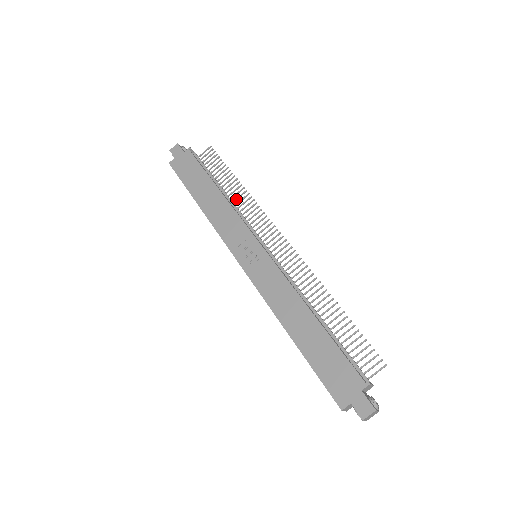
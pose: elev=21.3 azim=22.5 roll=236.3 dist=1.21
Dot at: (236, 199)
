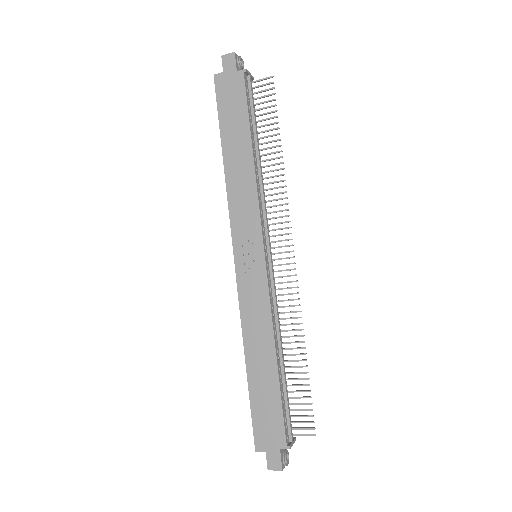
Dot at: (268, 172)
